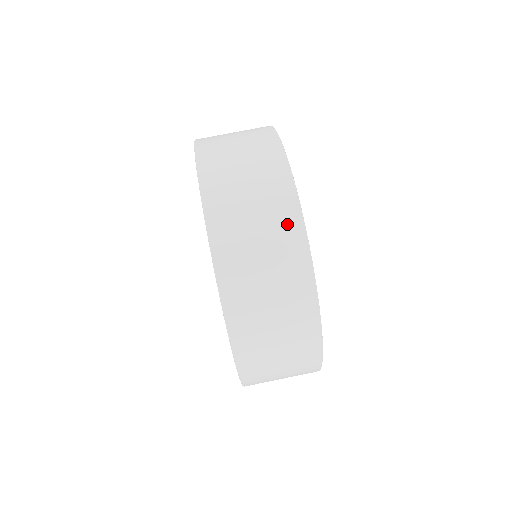
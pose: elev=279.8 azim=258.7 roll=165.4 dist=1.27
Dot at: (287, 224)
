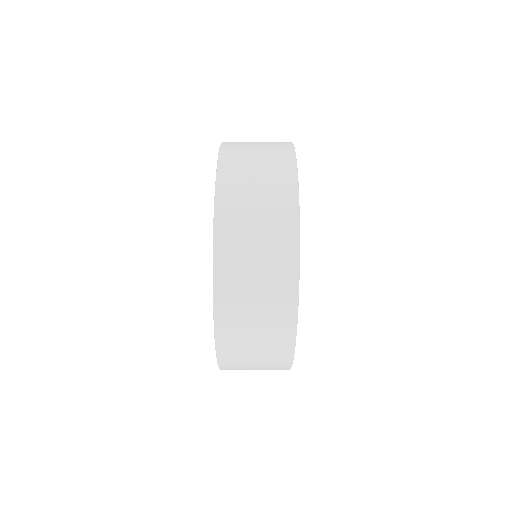
Dot at: (282, 333)
